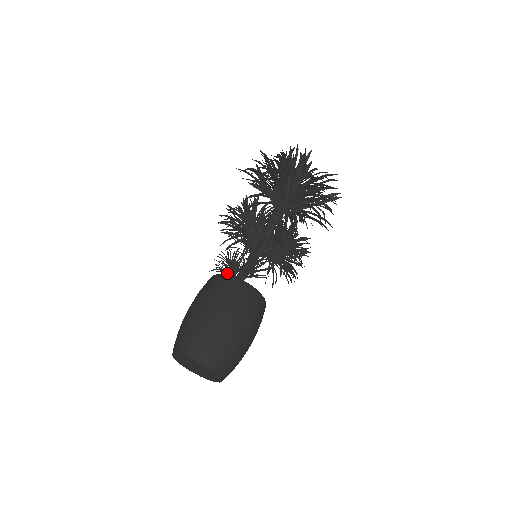
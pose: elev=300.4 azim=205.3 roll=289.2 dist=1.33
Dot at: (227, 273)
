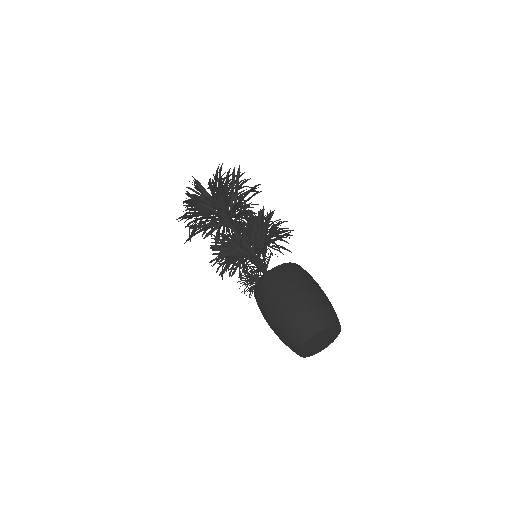
Dot at: occluded
